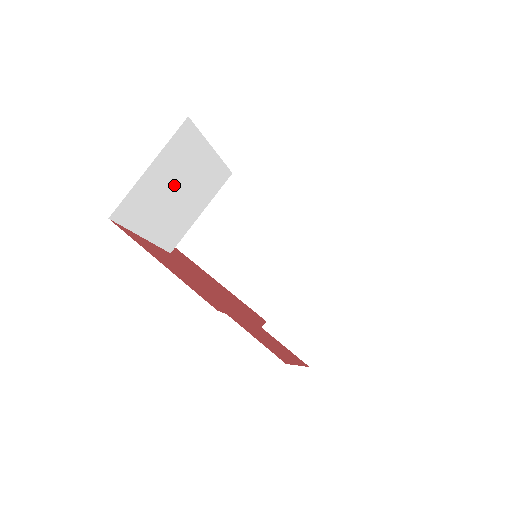
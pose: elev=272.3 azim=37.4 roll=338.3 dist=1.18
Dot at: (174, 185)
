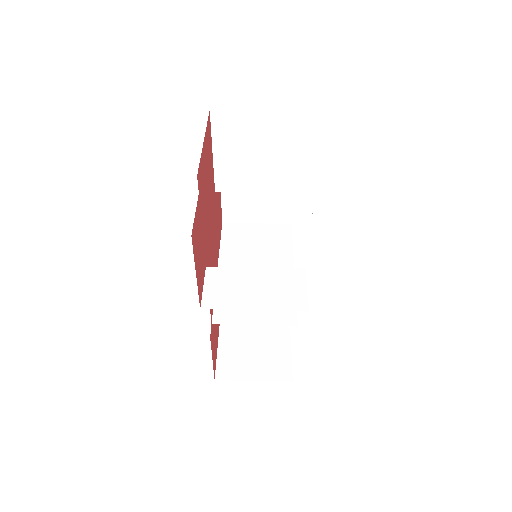
Dot at: (261, 145)
